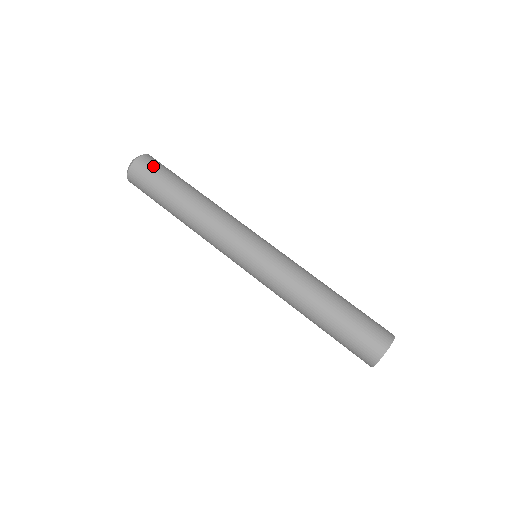
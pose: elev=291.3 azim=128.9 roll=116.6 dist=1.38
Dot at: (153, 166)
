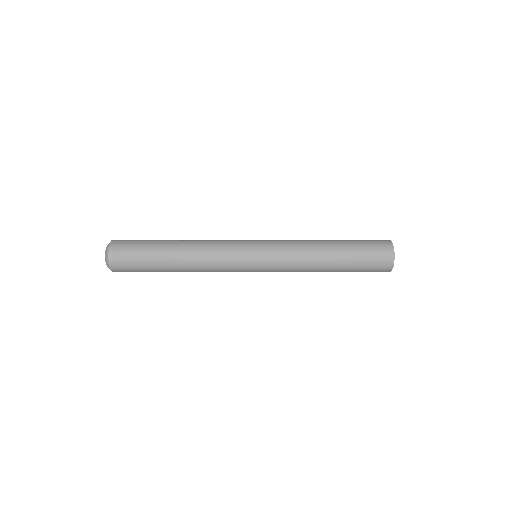
Dot at: occluded
